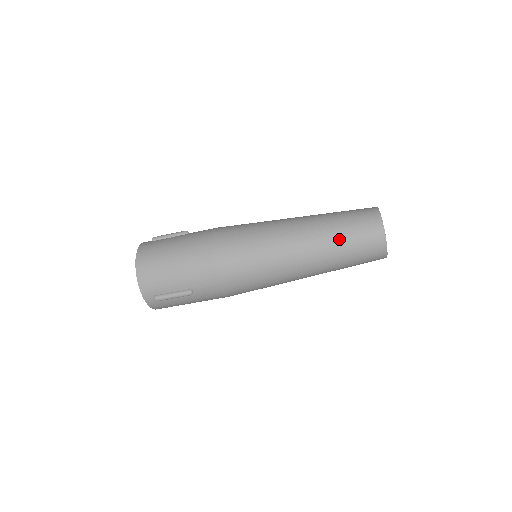
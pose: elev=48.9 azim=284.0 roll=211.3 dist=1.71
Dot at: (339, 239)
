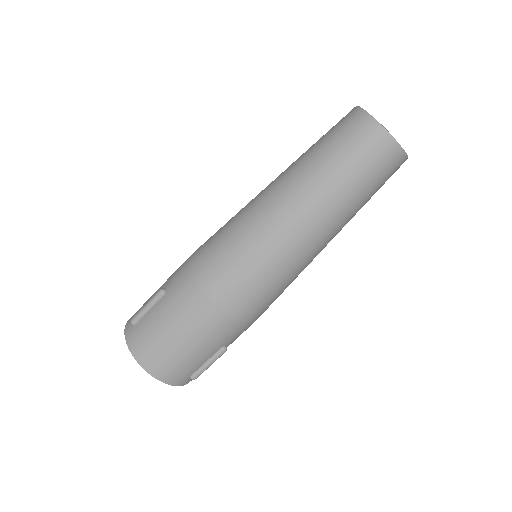
Dot at: (349, 189)
